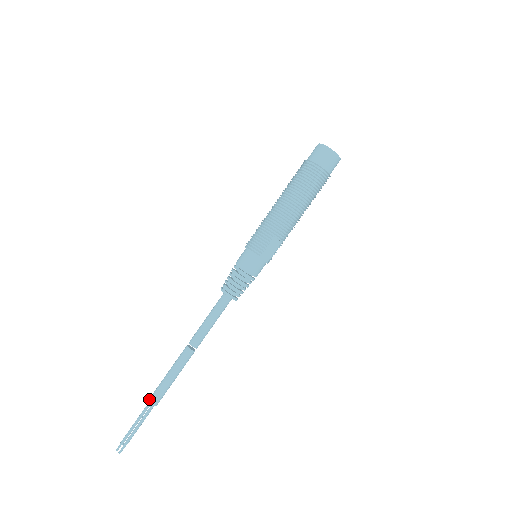
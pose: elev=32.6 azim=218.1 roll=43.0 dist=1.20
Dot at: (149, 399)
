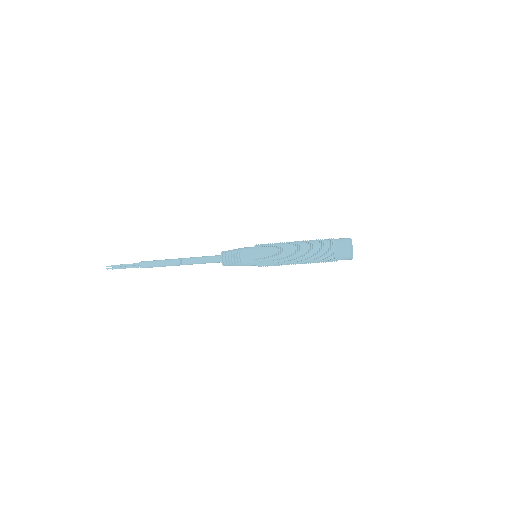
Dot at: (141, 262)
